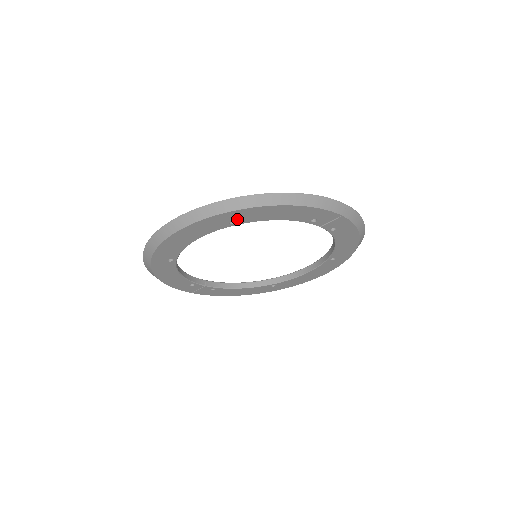
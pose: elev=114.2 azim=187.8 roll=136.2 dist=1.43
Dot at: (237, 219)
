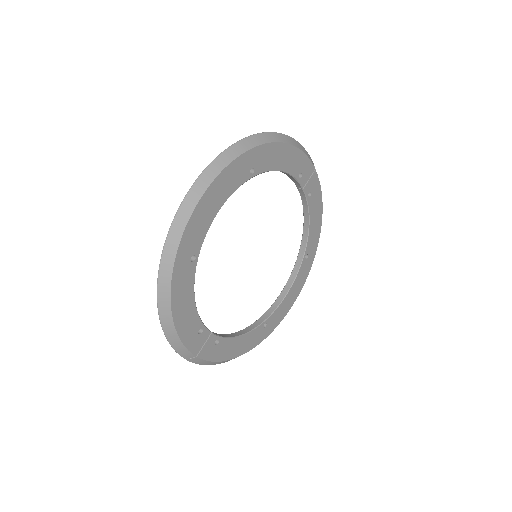
Dot at: (256, 165)
